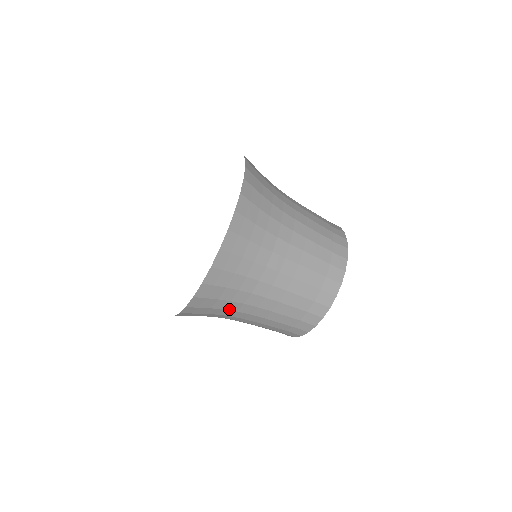
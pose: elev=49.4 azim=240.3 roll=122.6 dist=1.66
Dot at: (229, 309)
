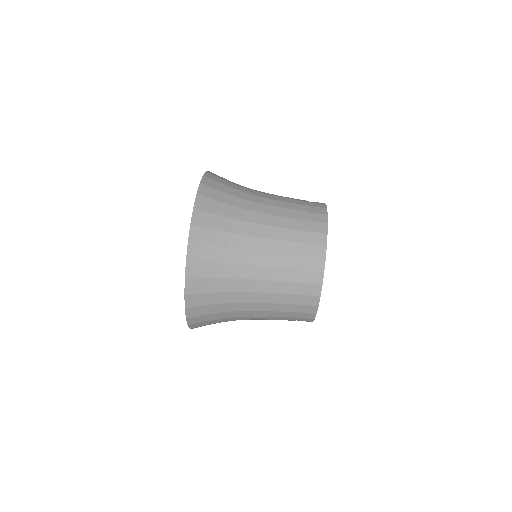
Dot at: (235, 232)
